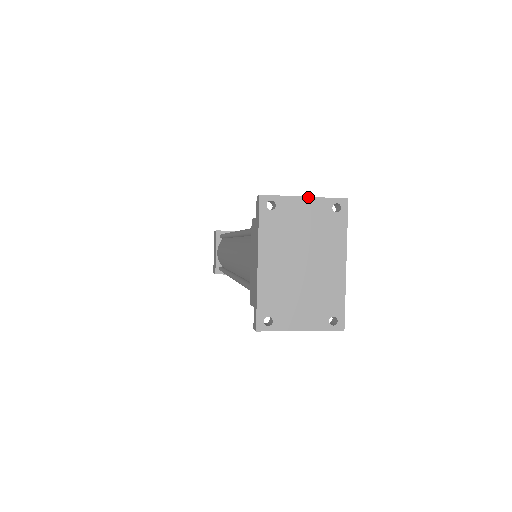
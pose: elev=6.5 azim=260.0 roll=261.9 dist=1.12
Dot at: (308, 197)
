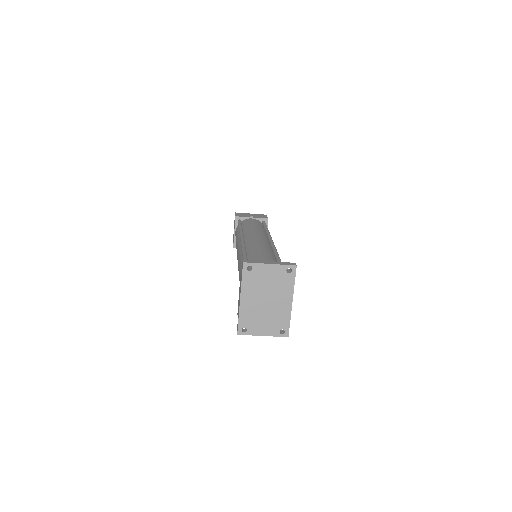
Dot at: (272, 264)
